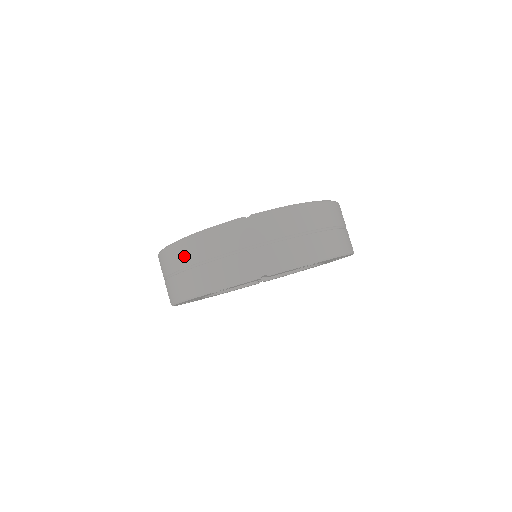
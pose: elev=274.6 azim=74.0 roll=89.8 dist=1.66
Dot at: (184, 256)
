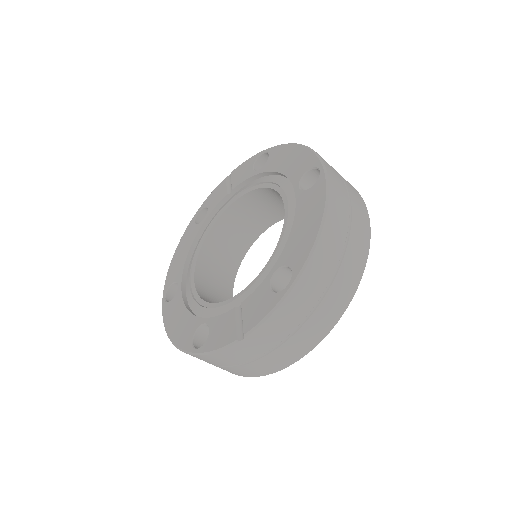
Dot at: occluded
